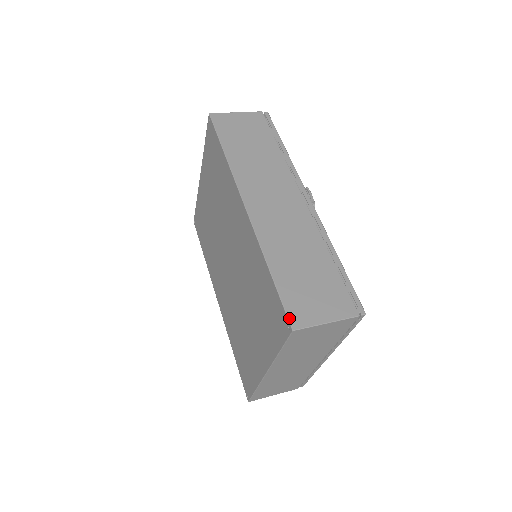
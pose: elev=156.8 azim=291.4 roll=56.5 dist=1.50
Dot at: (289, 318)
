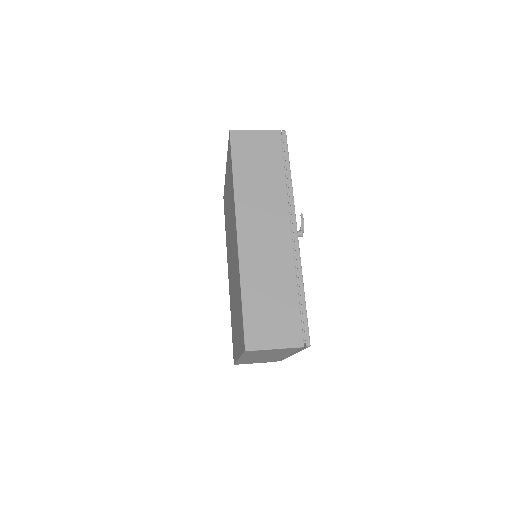
Dot at: (245, 340)
